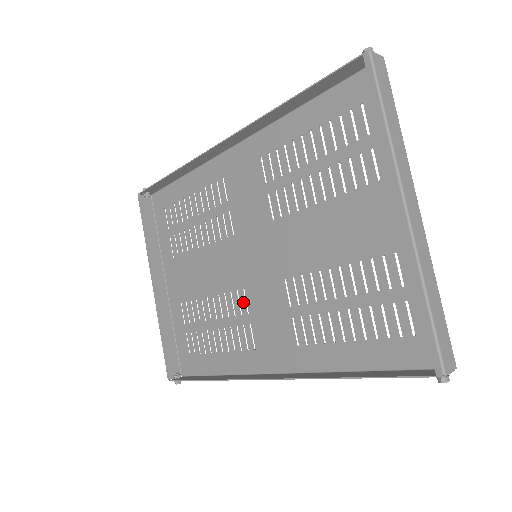
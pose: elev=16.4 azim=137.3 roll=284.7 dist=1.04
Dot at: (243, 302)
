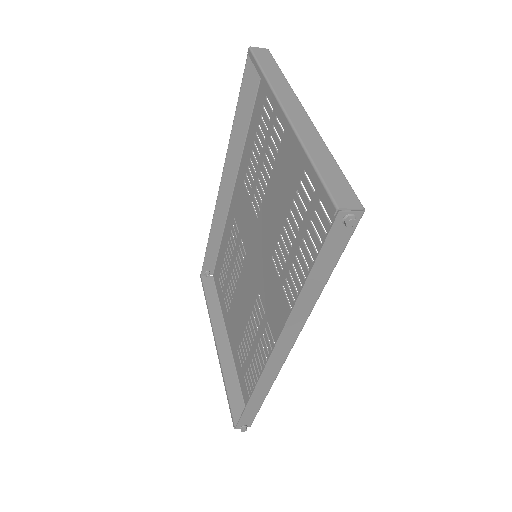
Dot at: (260, 306)
